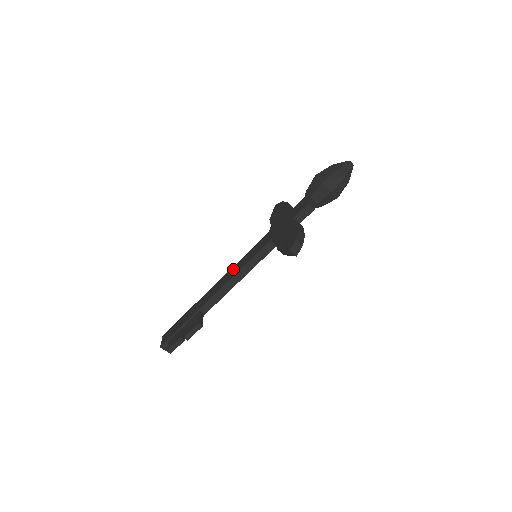
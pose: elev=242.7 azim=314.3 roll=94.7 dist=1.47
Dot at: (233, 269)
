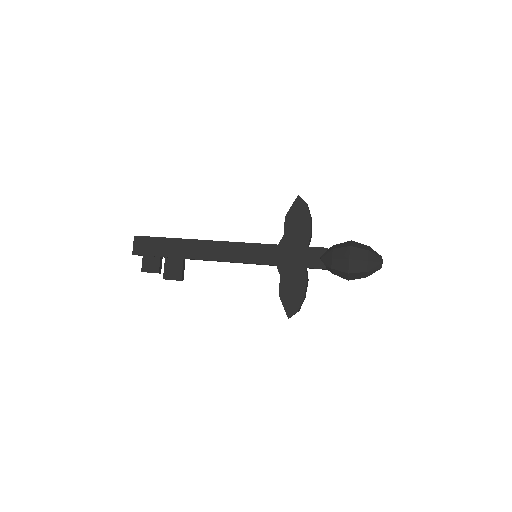
Dot at: (230, 248)
